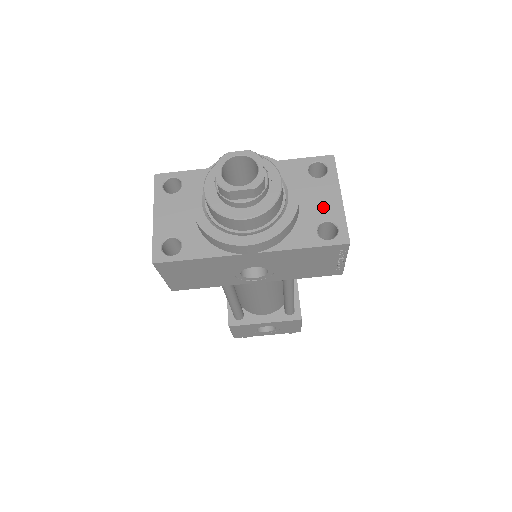
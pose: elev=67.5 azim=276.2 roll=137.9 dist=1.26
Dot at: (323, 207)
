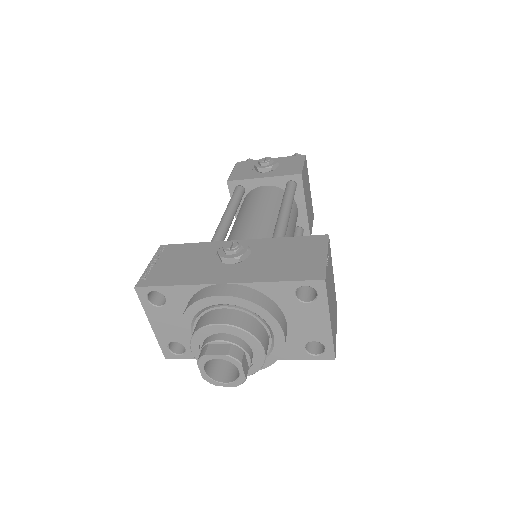
Dot at: (311, 330)
